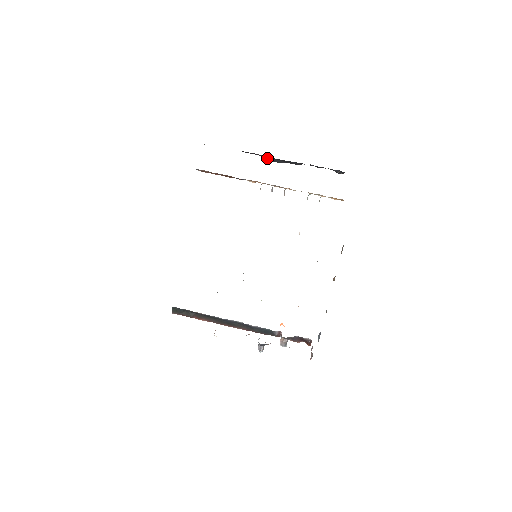
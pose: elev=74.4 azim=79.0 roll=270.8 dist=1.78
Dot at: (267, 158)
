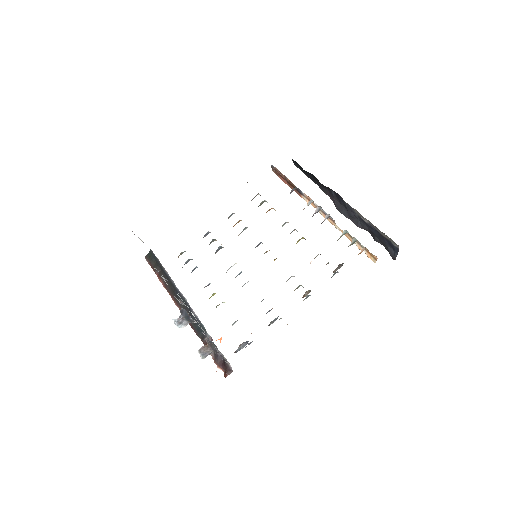
Dot at: (336, 203)
